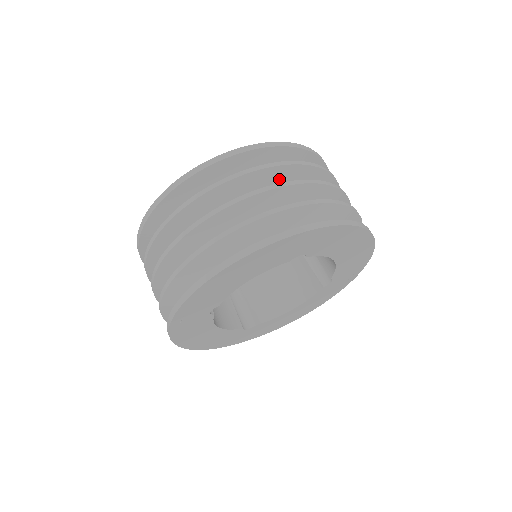
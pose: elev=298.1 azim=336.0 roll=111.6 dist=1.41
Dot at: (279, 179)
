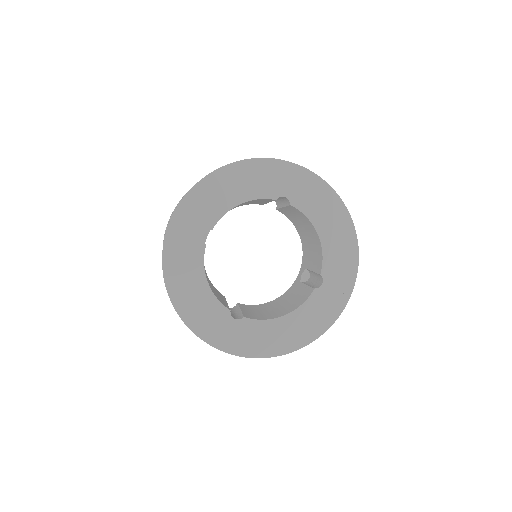
Dot at: occluded
